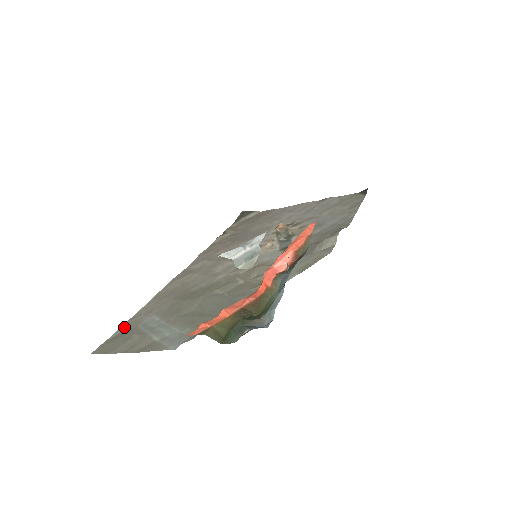
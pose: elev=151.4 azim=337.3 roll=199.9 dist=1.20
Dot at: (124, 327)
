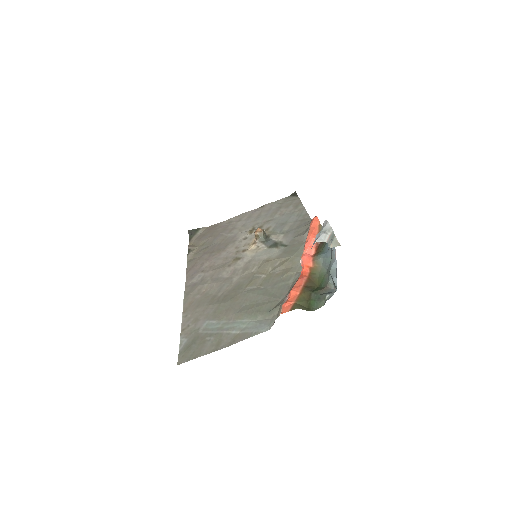
Dot at: (184, 338)
